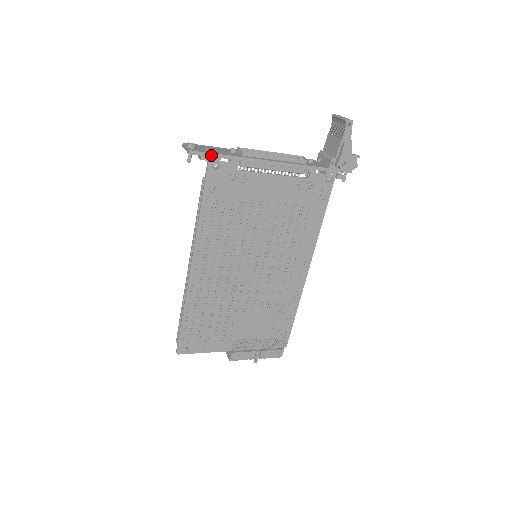
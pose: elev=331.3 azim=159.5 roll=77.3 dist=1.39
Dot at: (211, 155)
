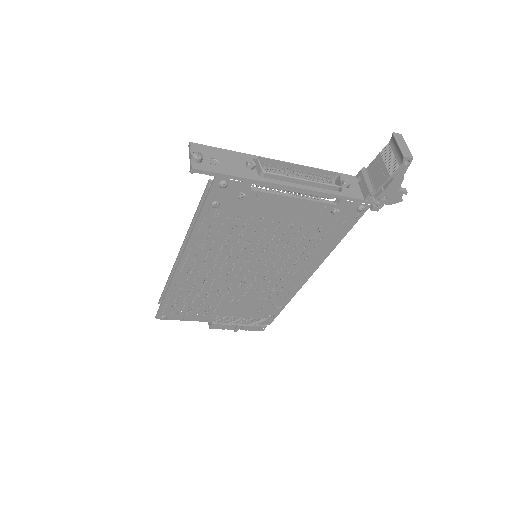
Dot at: (219, 175)
